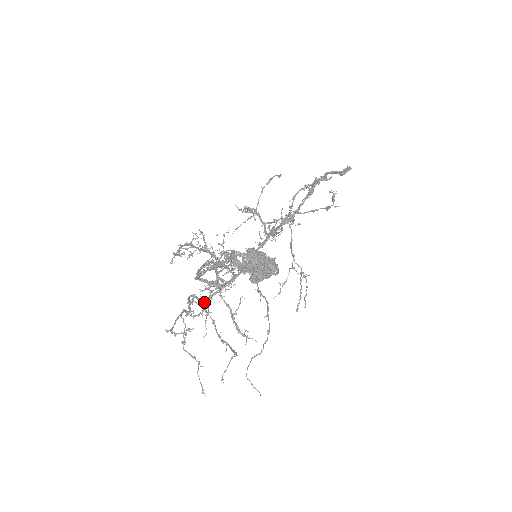
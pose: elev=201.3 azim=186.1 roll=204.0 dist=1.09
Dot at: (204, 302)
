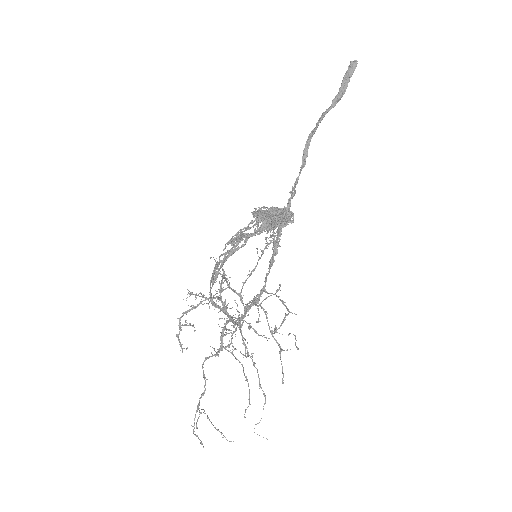
Dot at: (220, 339)
